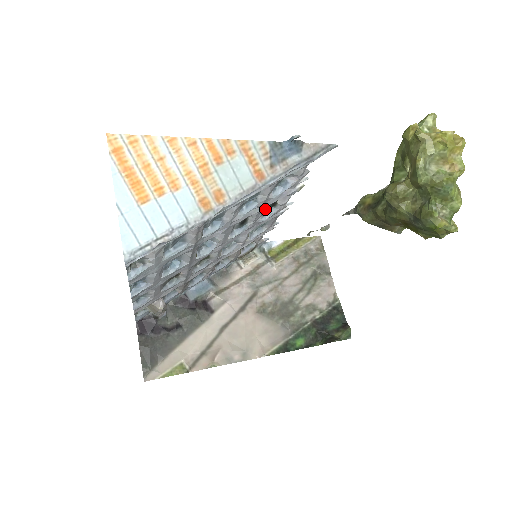
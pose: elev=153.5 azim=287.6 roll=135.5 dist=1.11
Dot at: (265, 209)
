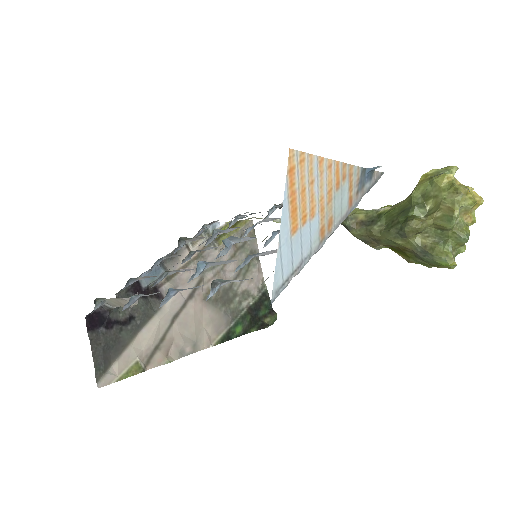
Dot at: (271, 208)
